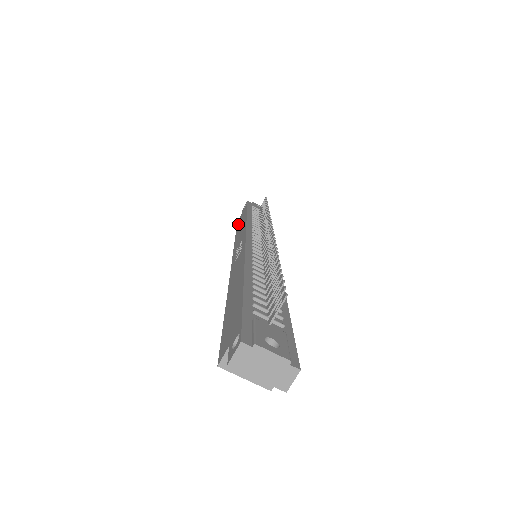
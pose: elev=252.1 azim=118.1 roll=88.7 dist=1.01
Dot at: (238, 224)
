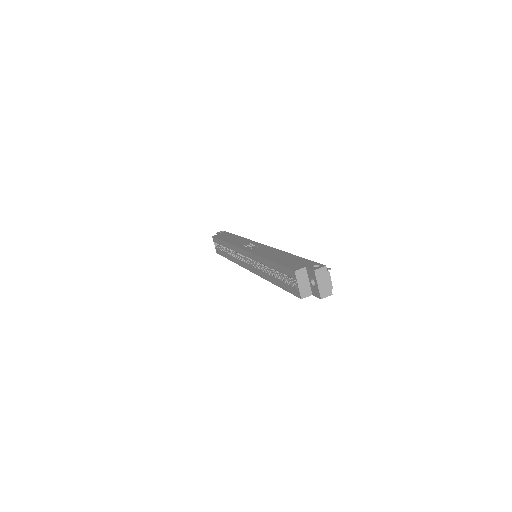
Dot at: (220, 237)
